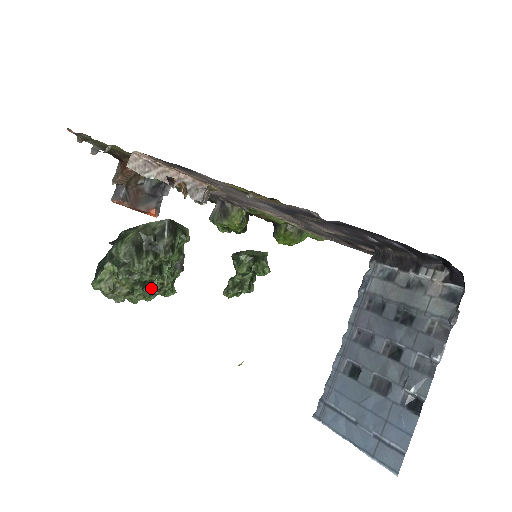
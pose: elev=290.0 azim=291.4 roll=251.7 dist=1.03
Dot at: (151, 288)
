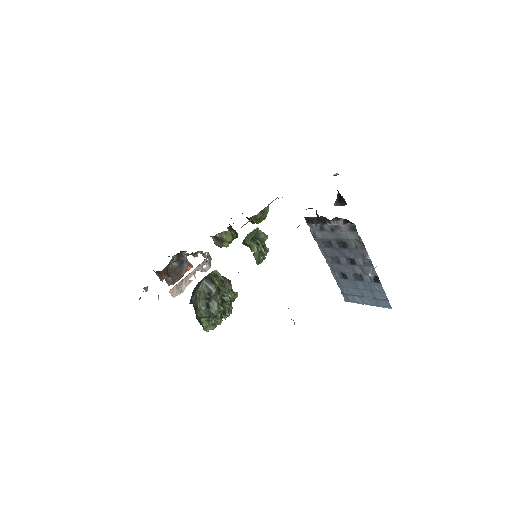
Dot at: (228, 310)
